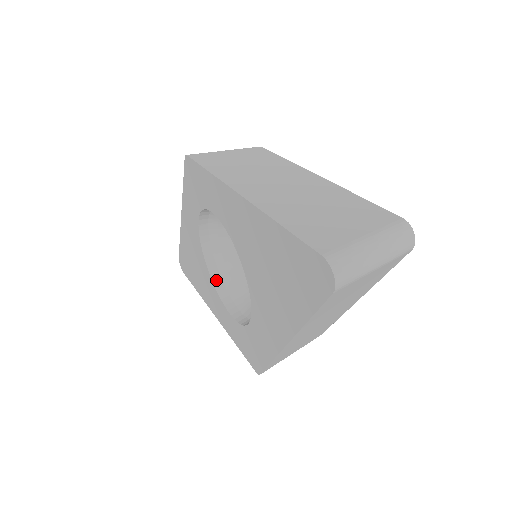
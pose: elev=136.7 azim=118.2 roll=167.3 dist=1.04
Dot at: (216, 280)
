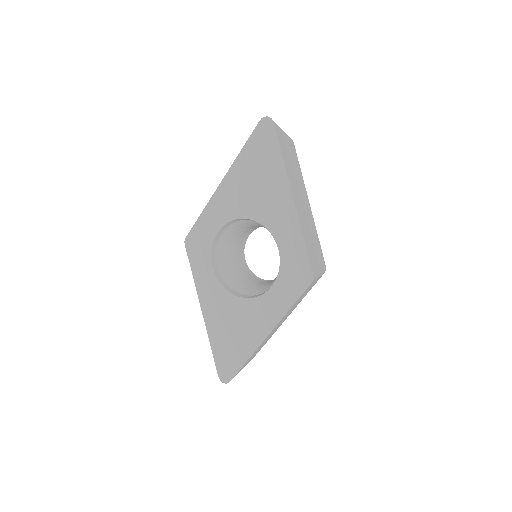
Dot at: (249, 297)
